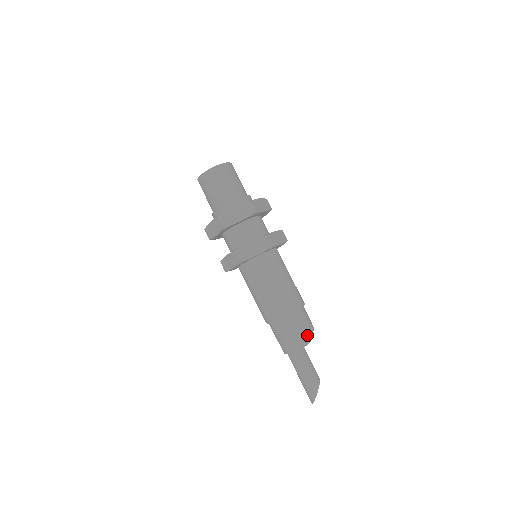
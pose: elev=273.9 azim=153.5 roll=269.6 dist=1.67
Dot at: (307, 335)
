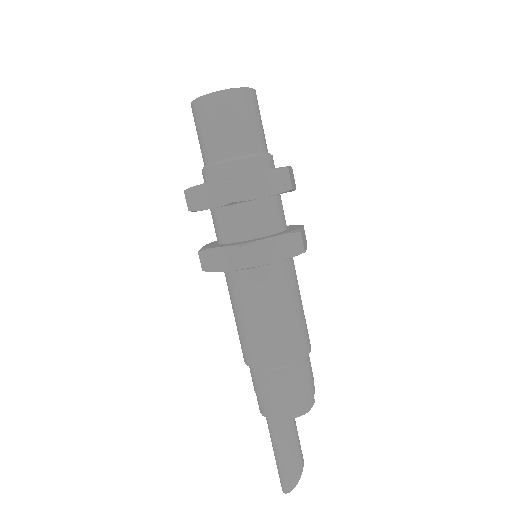
Dot at: (310, 397)
